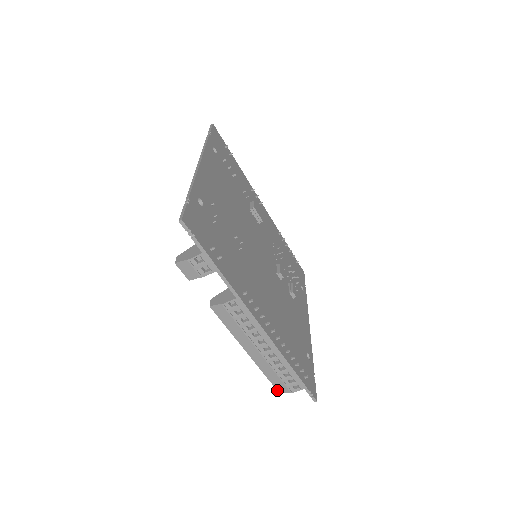
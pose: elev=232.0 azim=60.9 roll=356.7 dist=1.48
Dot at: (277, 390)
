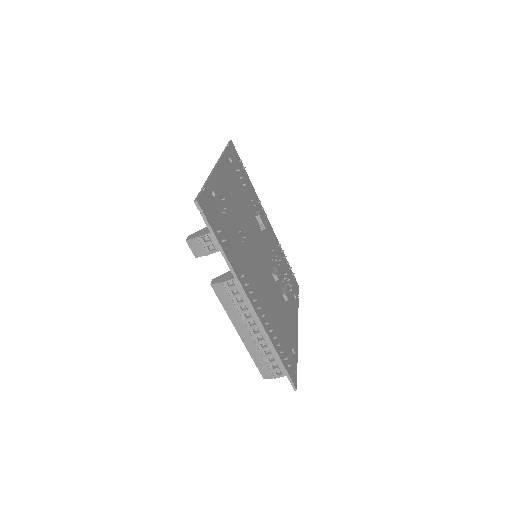
Dot at: occluded
